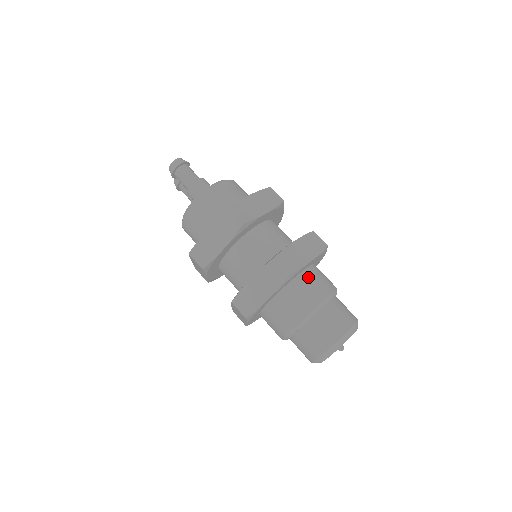
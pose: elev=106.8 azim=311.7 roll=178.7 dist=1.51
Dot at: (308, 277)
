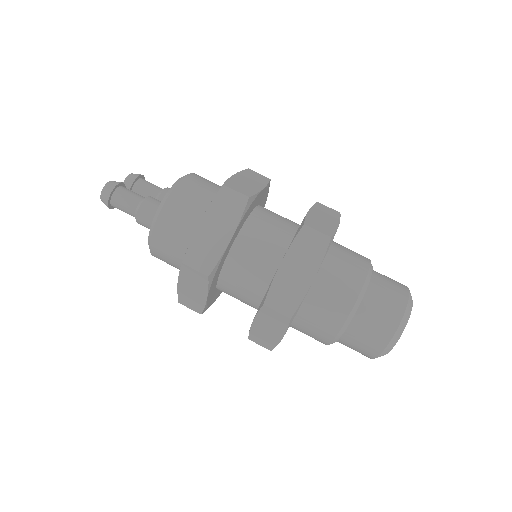
Dot at: (321, 289)
